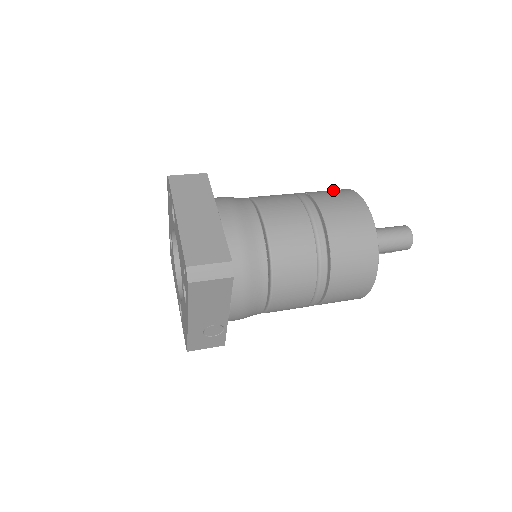
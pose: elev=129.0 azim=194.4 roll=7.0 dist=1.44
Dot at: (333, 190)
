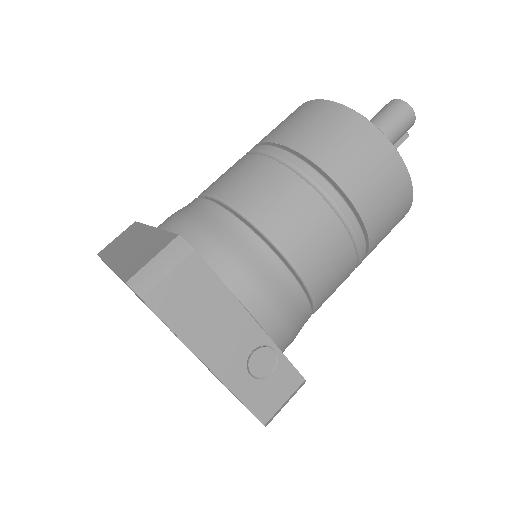
Dot at: occluded
